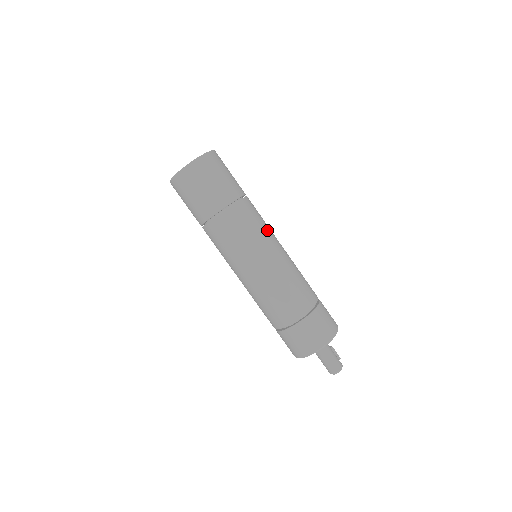
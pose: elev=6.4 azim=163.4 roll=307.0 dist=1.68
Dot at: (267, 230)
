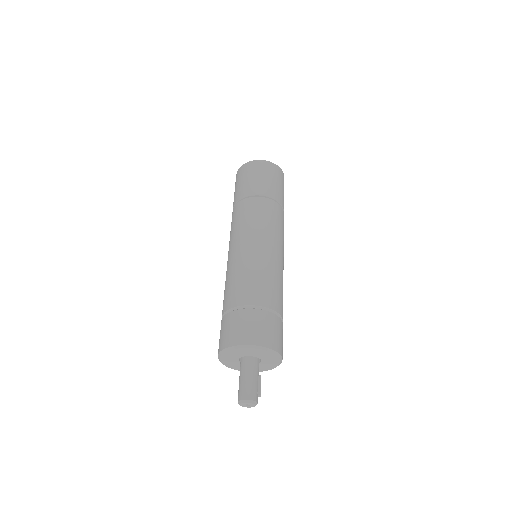
Dot at: (276, 232)
